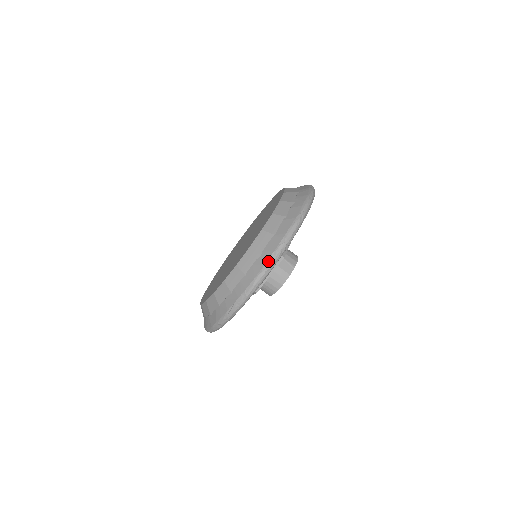
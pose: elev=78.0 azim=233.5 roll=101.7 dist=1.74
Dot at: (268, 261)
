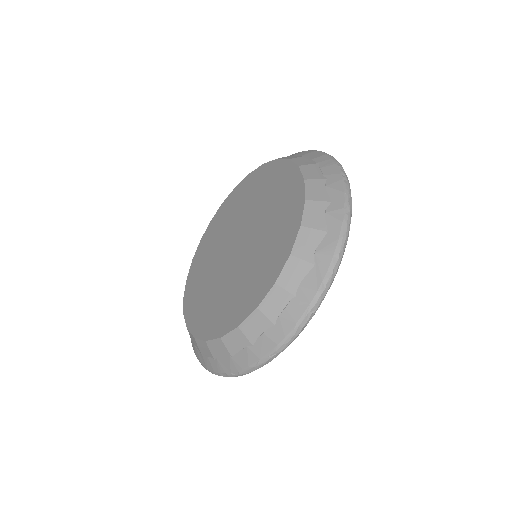
Dot at: (218, 374)
